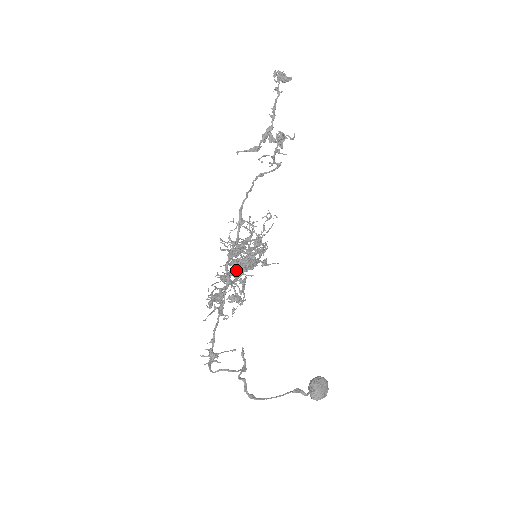
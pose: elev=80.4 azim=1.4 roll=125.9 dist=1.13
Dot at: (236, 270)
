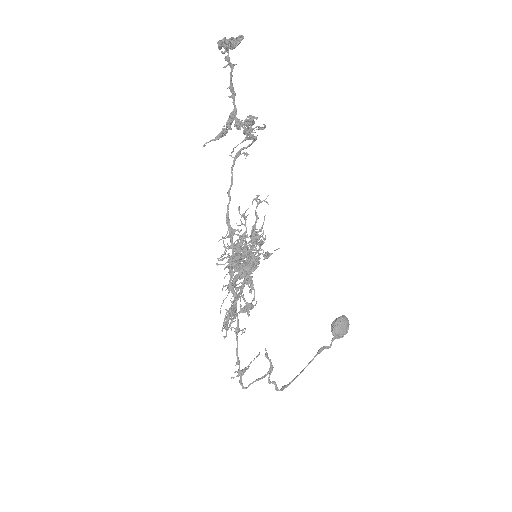
Dot at: (240, 275)
